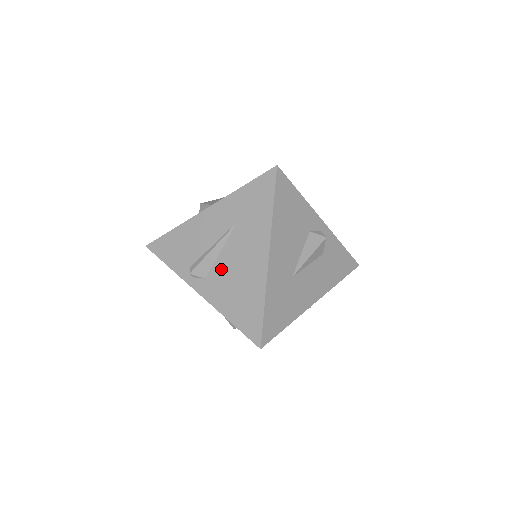
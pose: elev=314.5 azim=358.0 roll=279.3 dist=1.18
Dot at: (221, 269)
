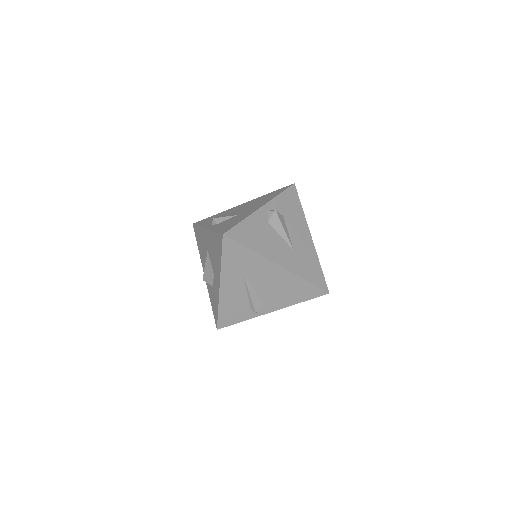
Dot at: (266, 294)
